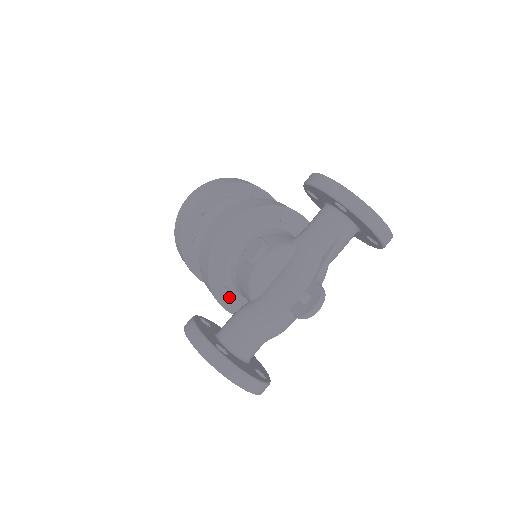
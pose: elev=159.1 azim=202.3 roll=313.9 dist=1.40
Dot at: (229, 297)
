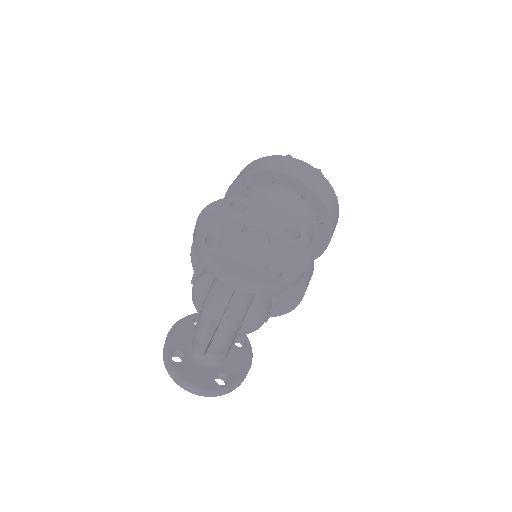
Dot at: occluded
